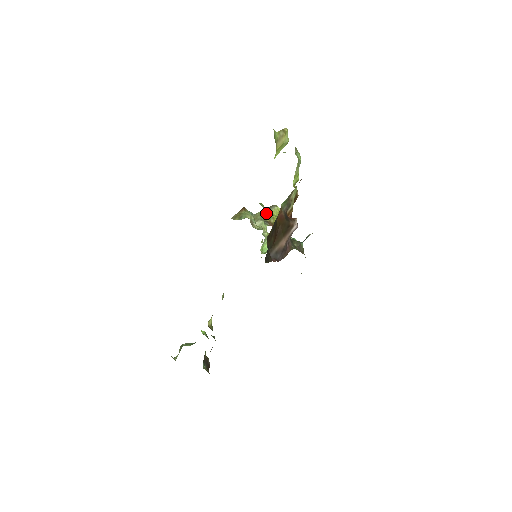
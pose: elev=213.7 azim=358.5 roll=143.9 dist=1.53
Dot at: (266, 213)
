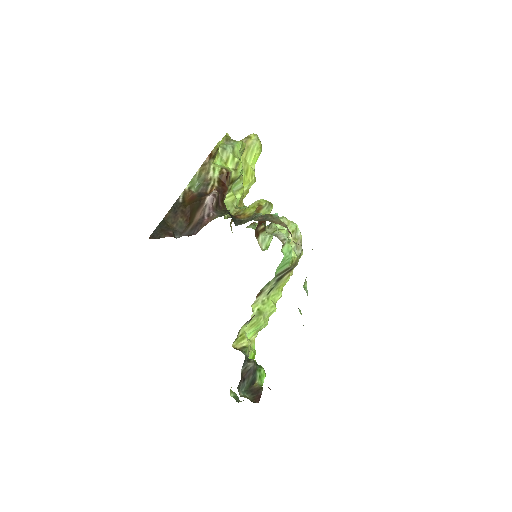
Dot at: (238, 210)
